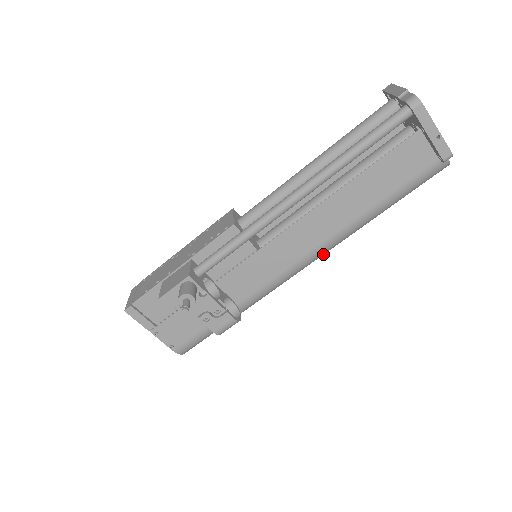
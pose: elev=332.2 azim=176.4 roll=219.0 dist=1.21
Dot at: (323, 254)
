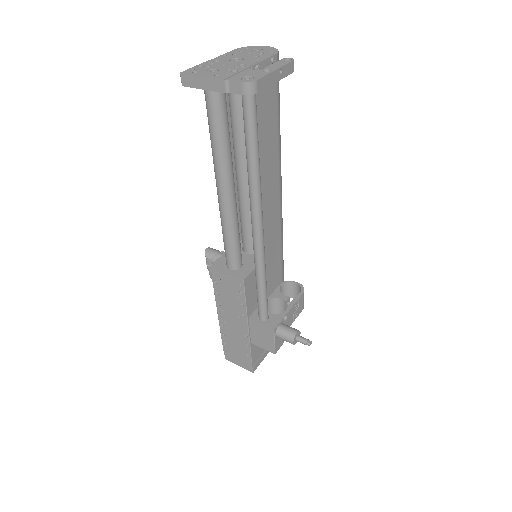
Dot at: occluded
